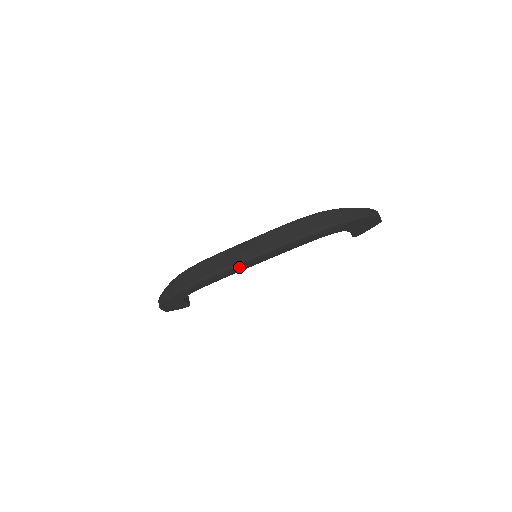
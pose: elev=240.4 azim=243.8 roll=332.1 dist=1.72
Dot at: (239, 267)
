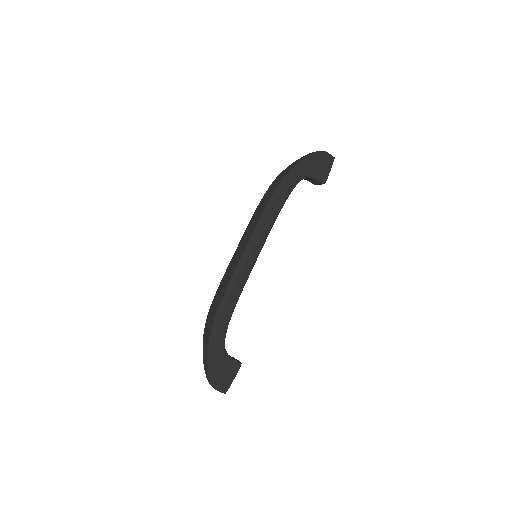
Dot at: (243, 267)
